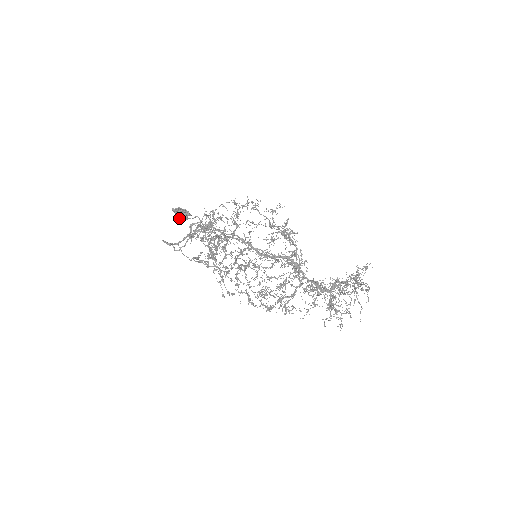
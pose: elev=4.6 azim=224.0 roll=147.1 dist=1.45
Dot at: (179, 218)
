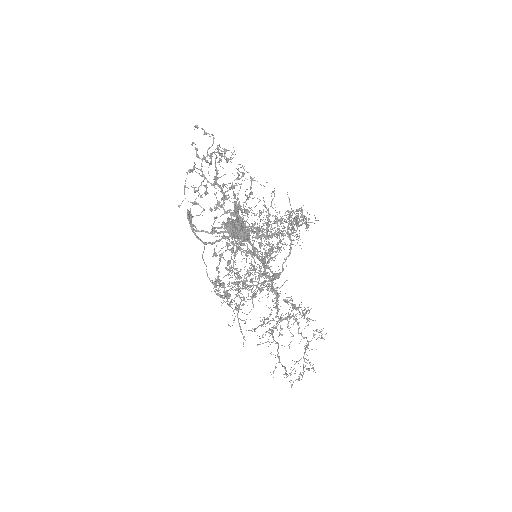
Dot at: (234, 237)
